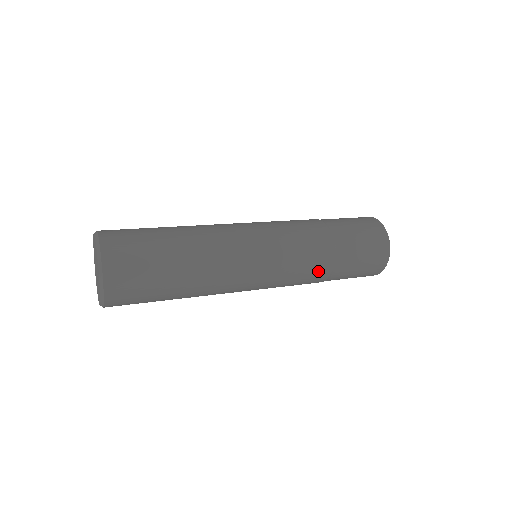
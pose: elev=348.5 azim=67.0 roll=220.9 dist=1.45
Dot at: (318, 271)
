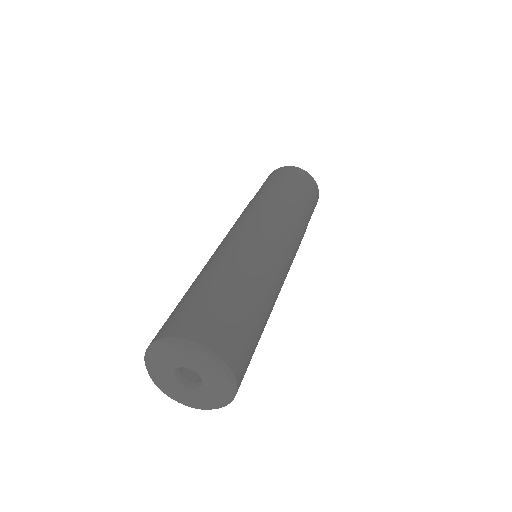
Dot at: occluded
